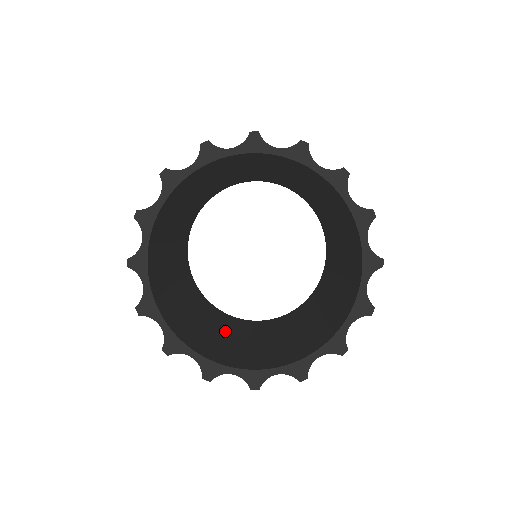
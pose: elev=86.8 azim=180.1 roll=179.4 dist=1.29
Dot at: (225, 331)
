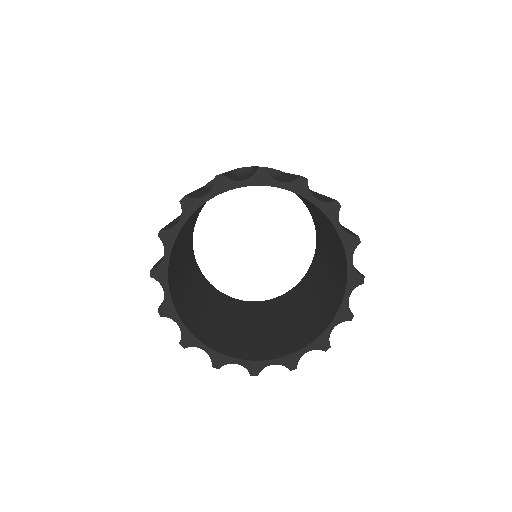
Dot at: (204, 302)
